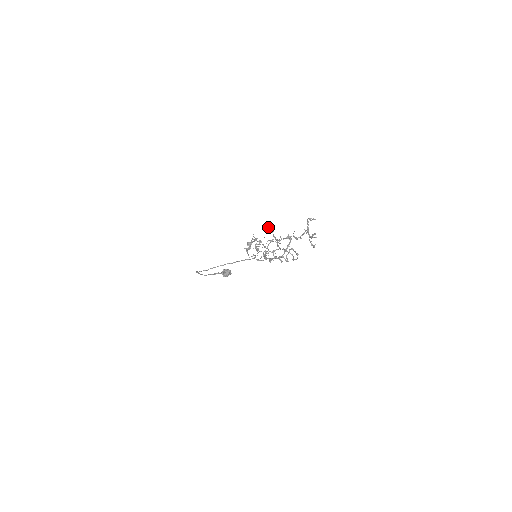
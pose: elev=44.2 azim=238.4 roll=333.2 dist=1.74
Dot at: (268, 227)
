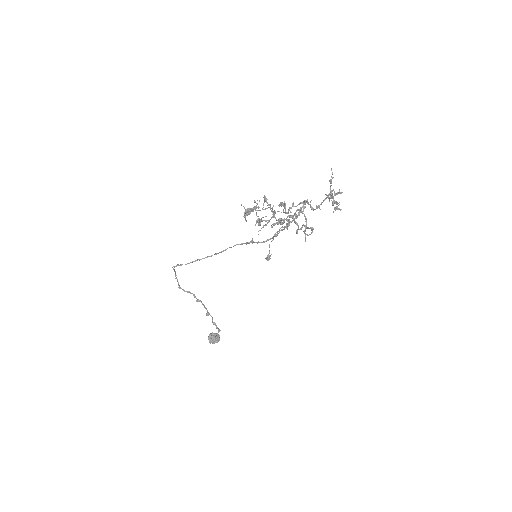
Dot at: (279, 205)
